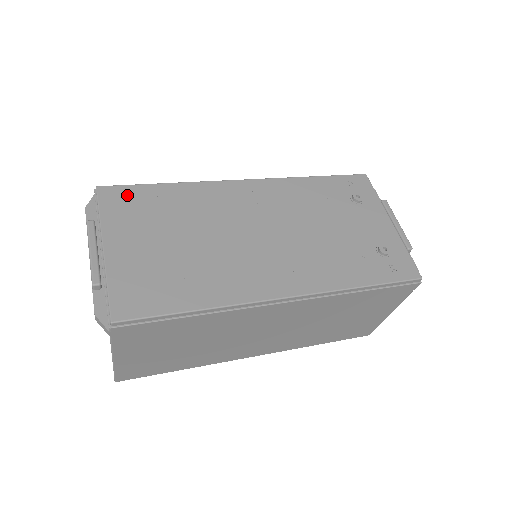
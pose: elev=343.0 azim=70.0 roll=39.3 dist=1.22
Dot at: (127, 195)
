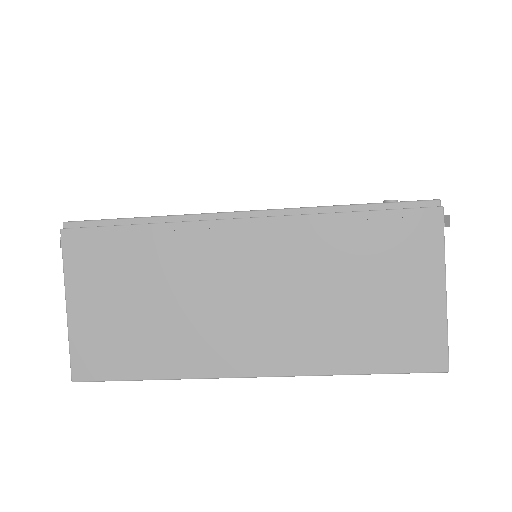
Dot at: occluded
